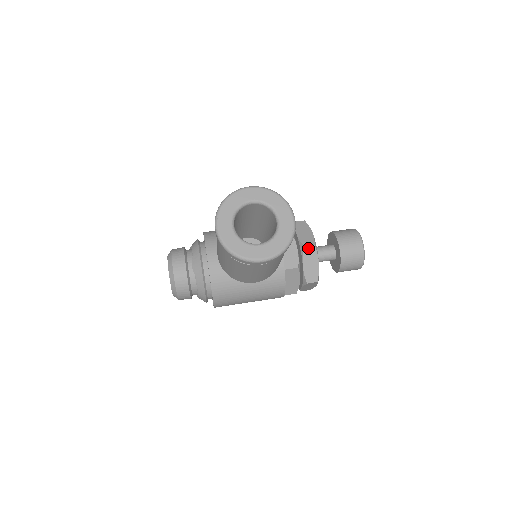
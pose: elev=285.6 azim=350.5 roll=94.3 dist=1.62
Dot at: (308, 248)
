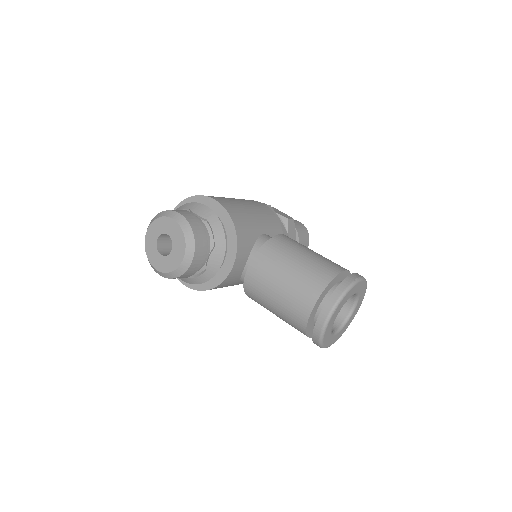
Dot at: occluded
